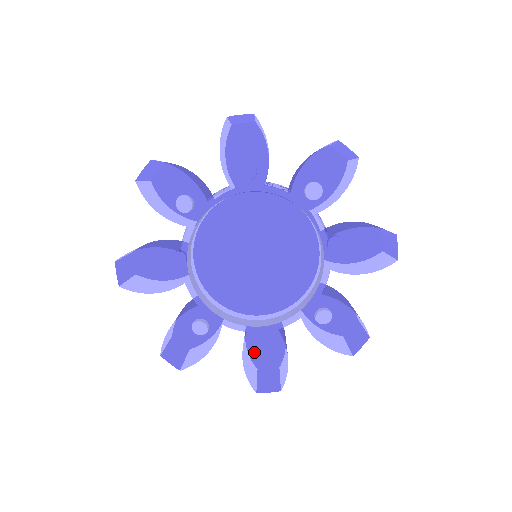
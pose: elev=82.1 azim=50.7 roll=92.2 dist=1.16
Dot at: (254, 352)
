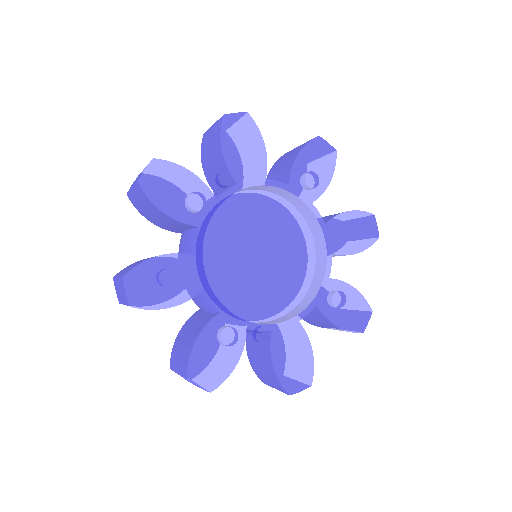
Dot at: (281, 351)
